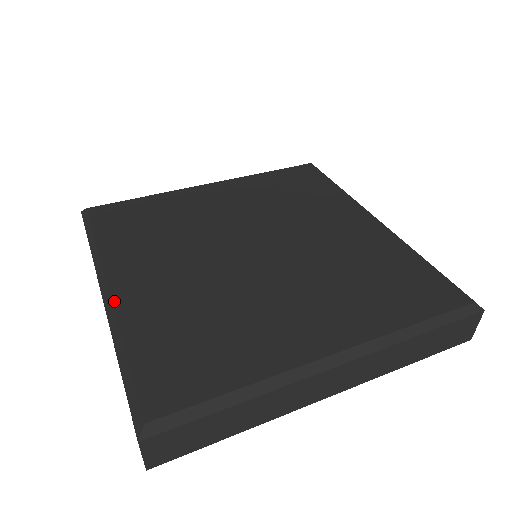
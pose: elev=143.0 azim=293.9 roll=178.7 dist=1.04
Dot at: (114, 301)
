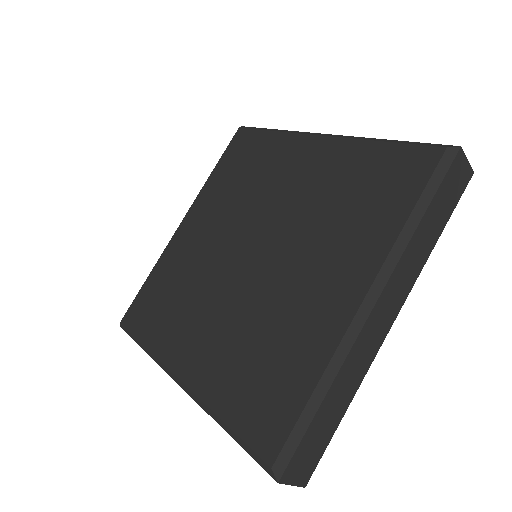
Dot at: (188, 385)
